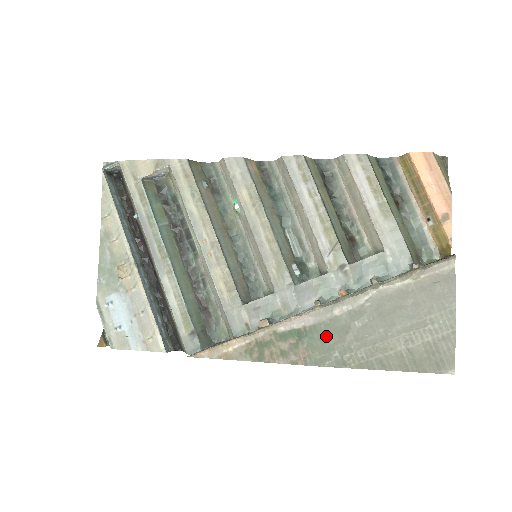
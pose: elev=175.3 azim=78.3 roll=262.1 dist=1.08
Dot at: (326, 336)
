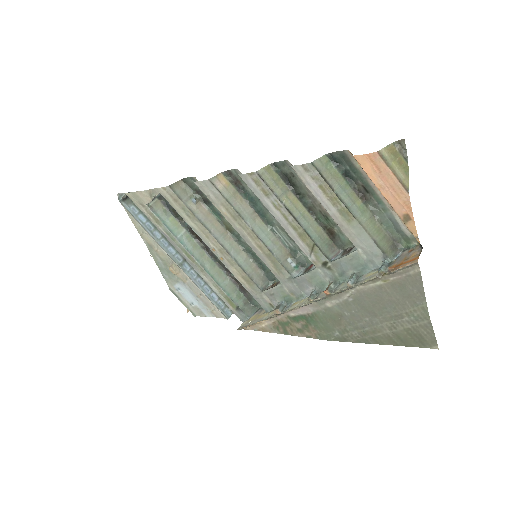
Dot at: (326, 321)
